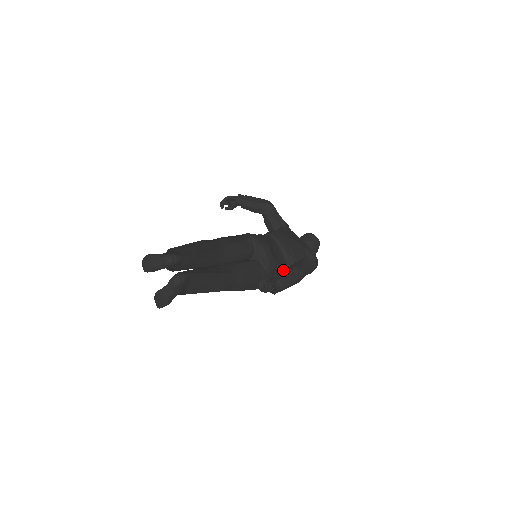
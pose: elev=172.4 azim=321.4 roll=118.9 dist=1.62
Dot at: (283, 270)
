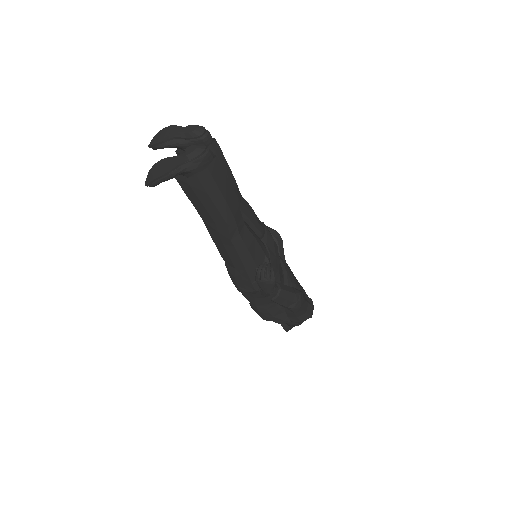
Dot at: occluded
